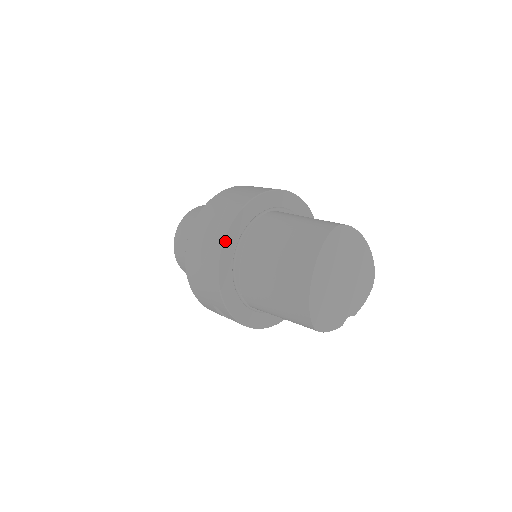
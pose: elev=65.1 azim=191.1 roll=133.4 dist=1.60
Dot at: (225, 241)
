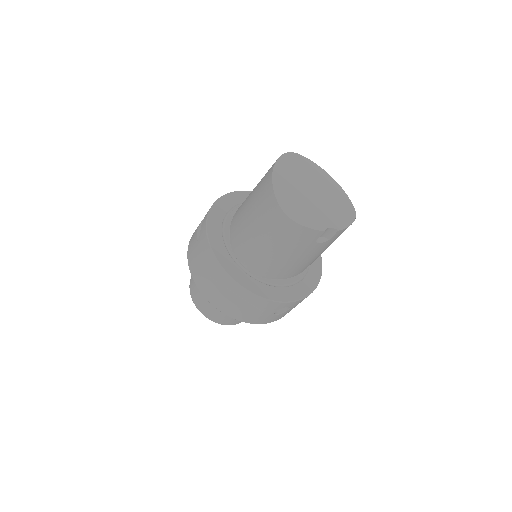
Dot at: (212, 209)
